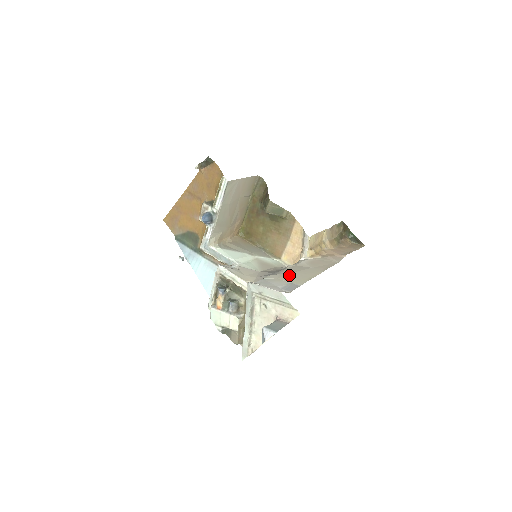
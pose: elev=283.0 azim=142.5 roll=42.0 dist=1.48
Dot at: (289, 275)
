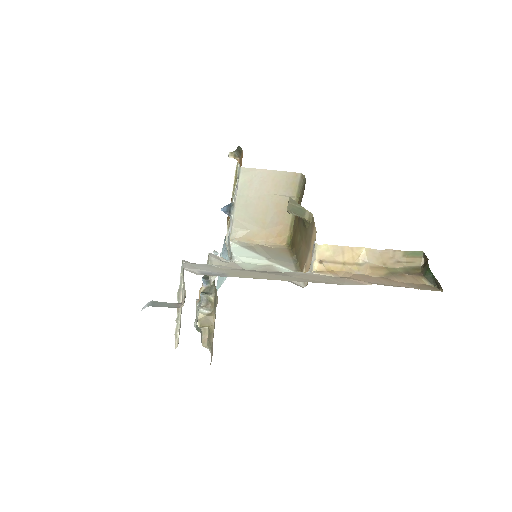
Dot at: (244, 271)
